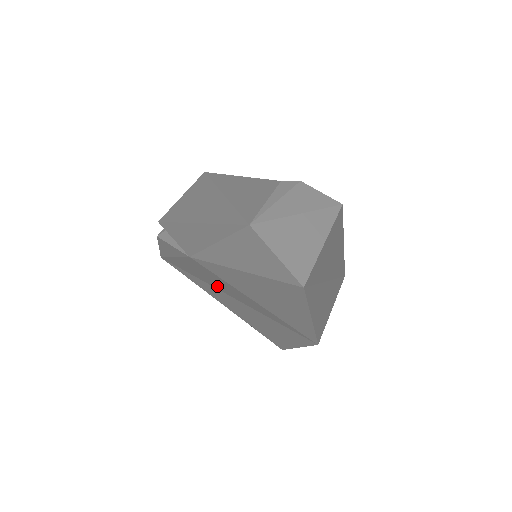
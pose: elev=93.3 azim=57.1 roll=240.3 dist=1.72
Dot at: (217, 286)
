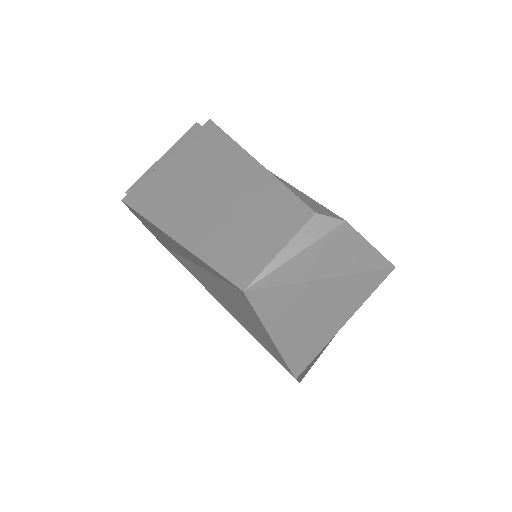
Dot at: occluded
